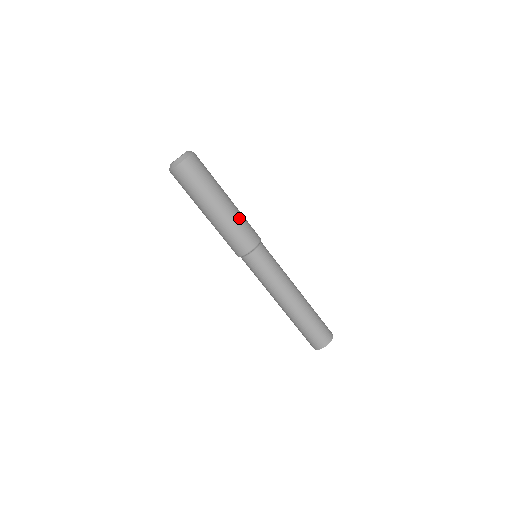
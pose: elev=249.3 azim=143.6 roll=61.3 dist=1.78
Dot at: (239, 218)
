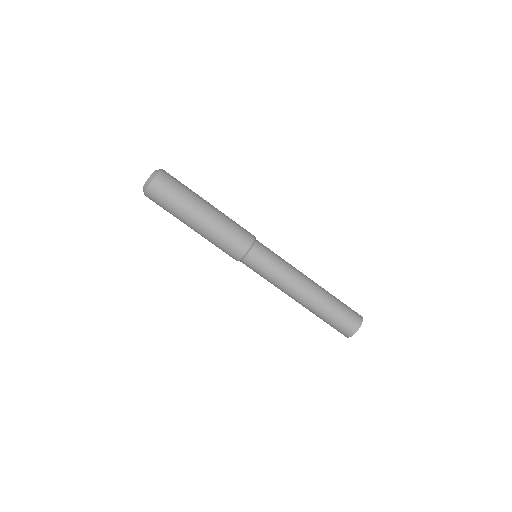
Dot at: (228, 217)
